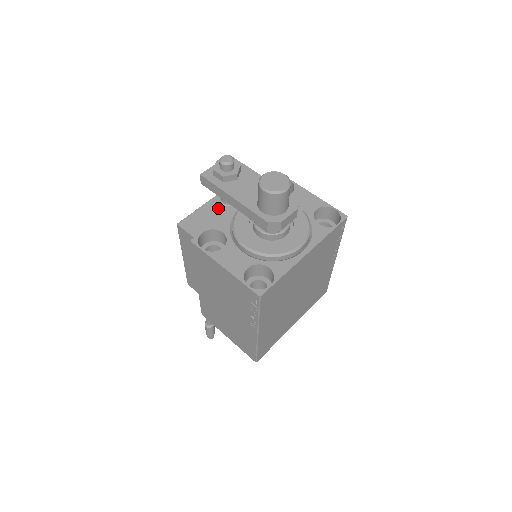
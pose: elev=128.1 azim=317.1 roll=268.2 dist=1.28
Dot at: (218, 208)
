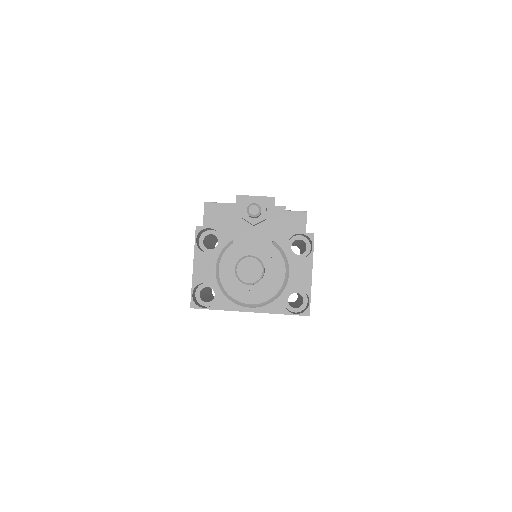
Dot at: occluded
